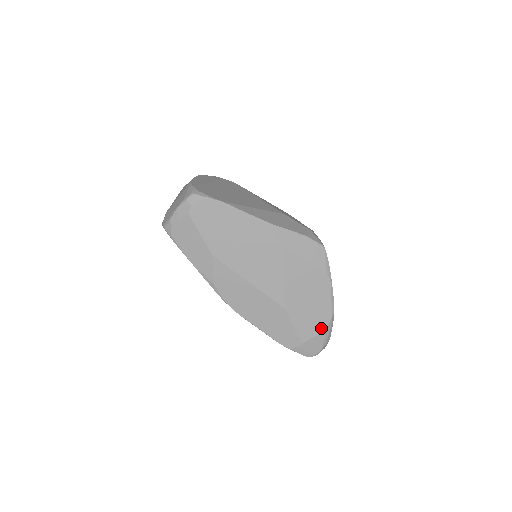
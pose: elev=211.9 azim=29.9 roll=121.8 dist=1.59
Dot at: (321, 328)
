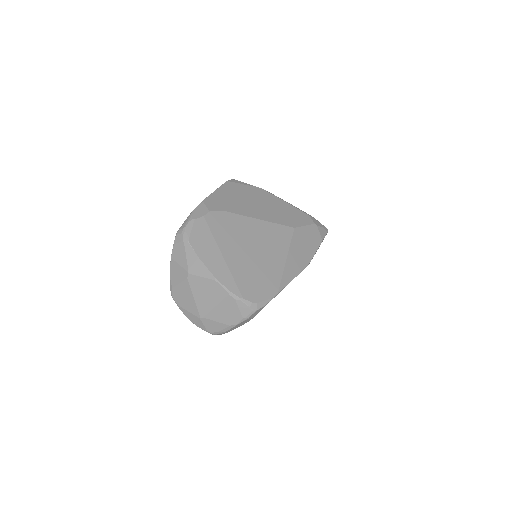
Dot at: occluded
